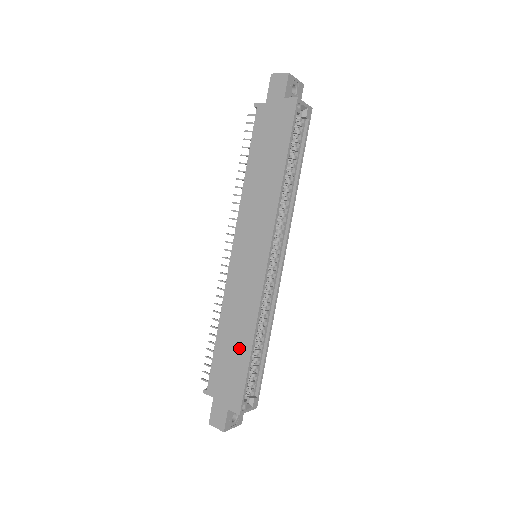
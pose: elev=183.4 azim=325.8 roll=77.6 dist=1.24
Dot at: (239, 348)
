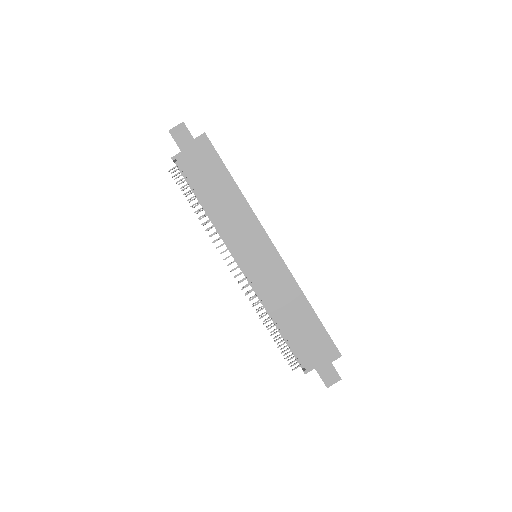
Dot at: (304, 318)
